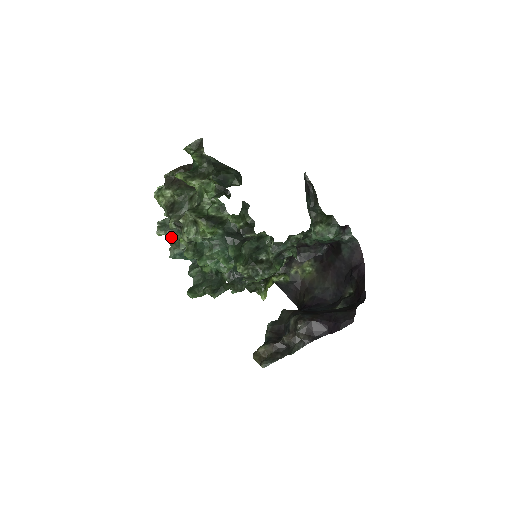
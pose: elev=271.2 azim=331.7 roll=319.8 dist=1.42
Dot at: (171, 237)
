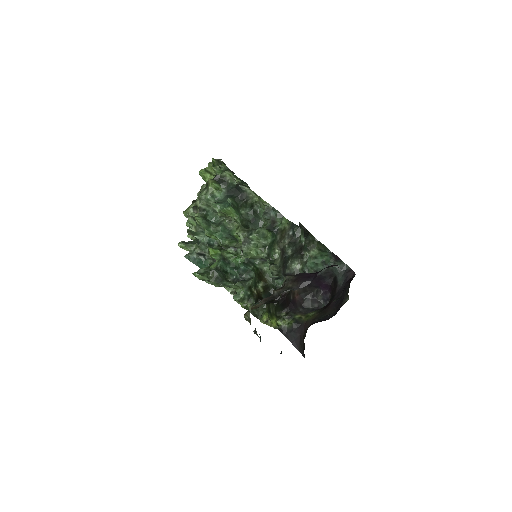
Dot at: (189, 247)
